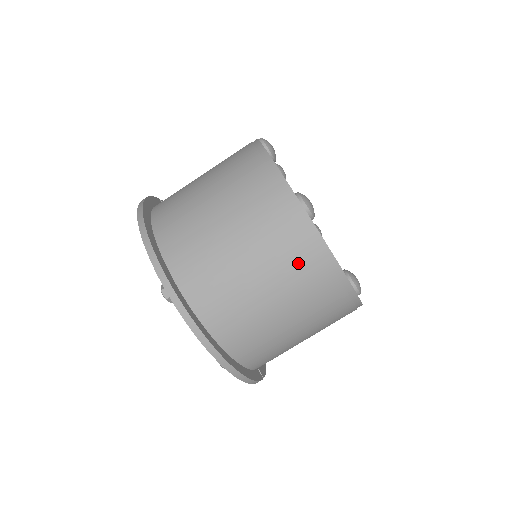
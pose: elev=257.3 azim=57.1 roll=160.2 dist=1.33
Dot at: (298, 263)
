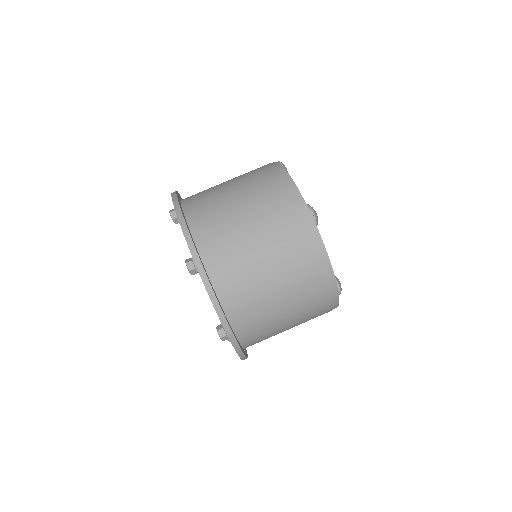
Dot at: (301, 257)
